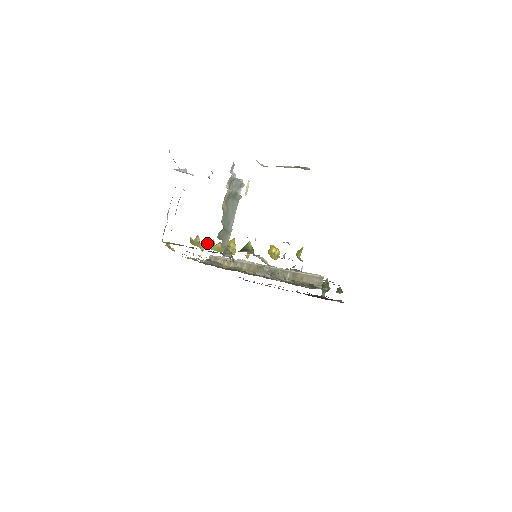
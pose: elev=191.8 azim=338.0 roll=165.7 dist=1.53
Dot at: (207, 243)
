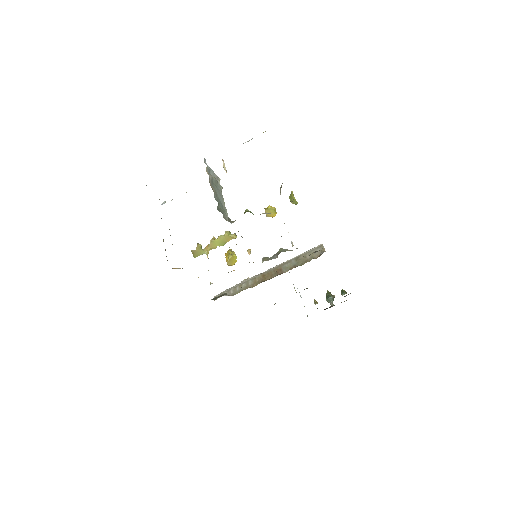
Dot at: (209, 244)
